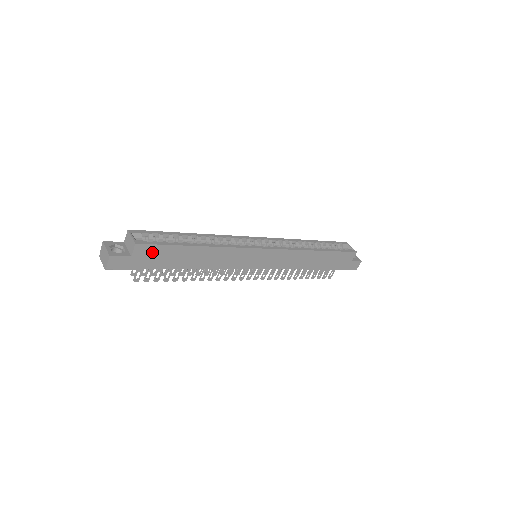
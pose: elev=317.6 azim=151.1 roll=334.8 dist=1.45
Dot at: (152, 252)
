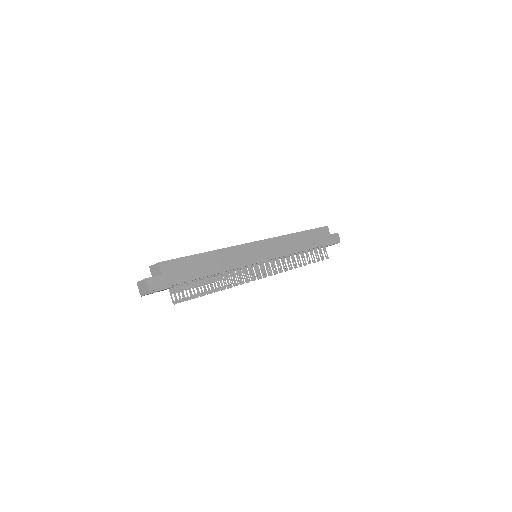
Dot at: (175, 267)
